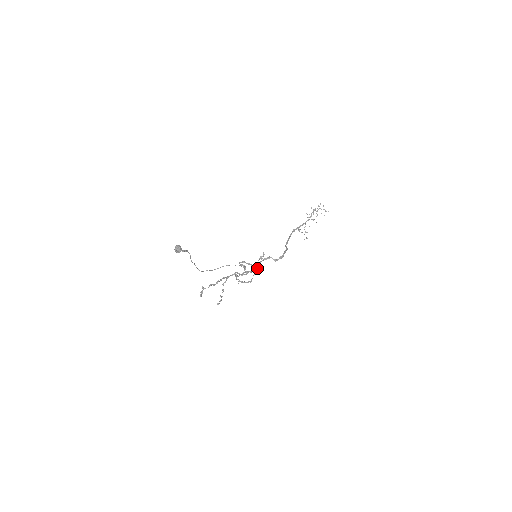
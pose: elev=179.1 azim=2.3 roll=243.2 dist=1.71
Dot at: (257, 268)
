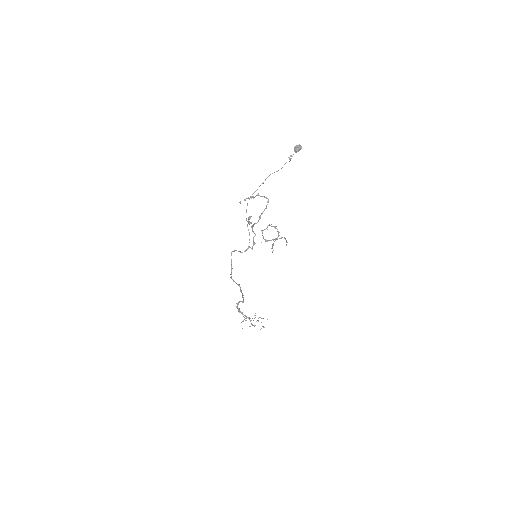
Dot at: (272, 248)
